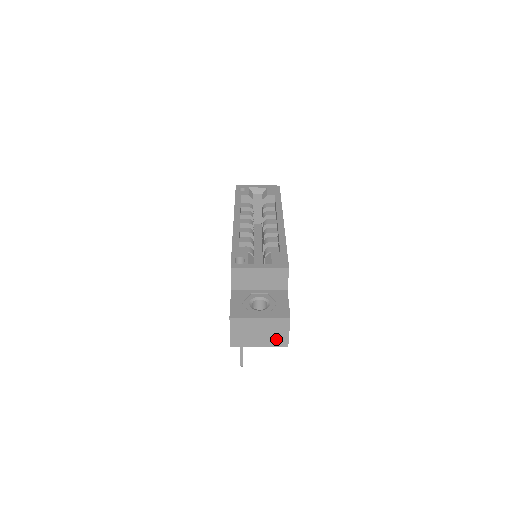
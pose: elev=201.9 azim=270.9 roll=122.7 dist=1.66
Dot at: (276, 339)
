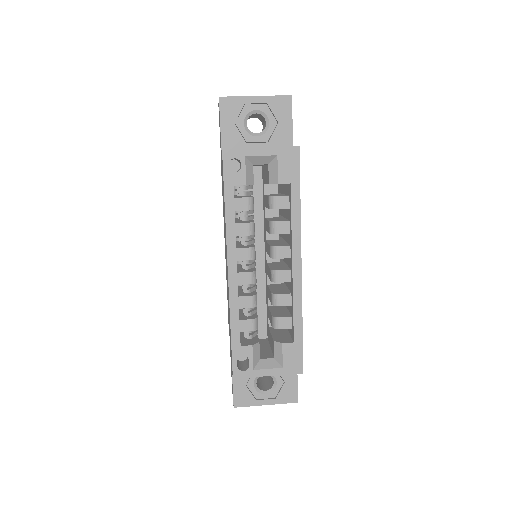
Dot at: occluded
